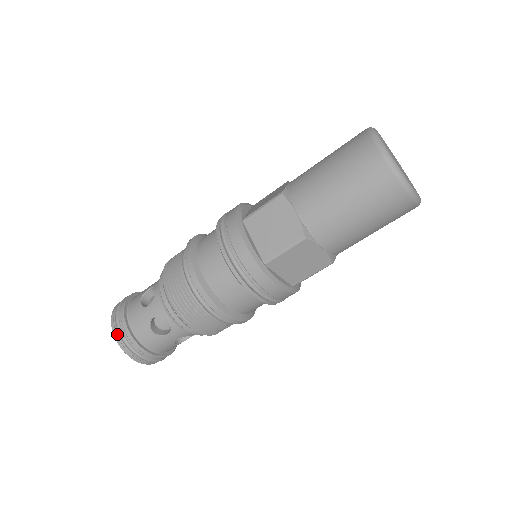
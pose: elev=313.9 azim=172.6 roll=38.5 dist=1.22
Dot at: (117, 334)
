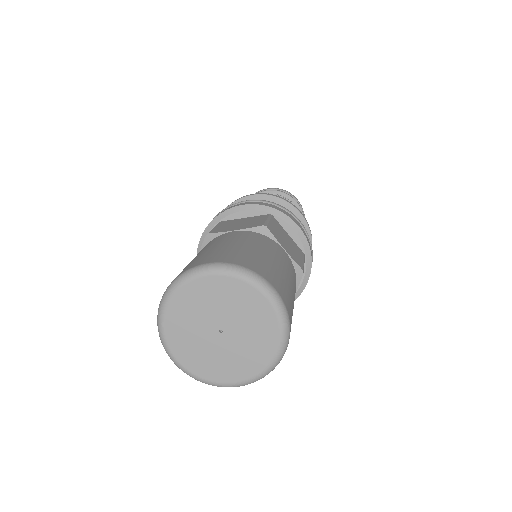
Dot at: occluded
